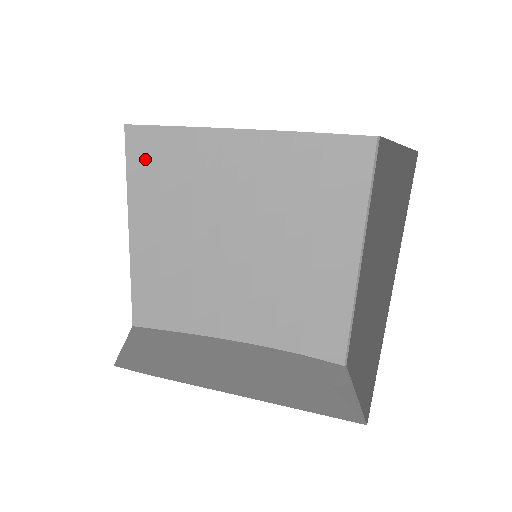
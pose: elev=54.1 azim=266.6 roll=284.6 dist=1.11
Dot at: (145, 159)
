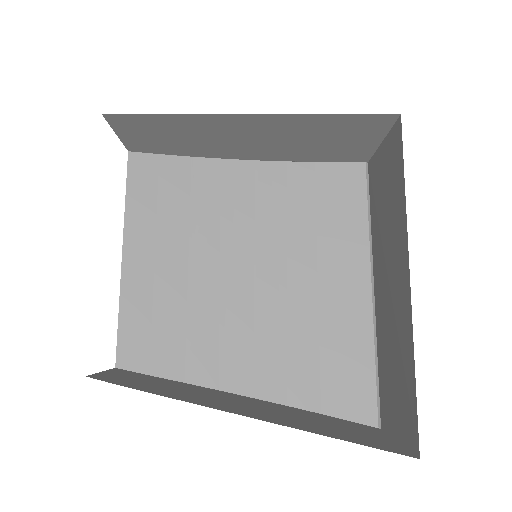
Dot at: (145, 183)
